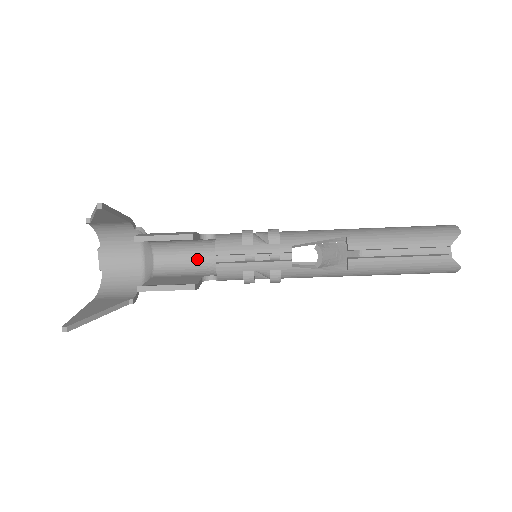
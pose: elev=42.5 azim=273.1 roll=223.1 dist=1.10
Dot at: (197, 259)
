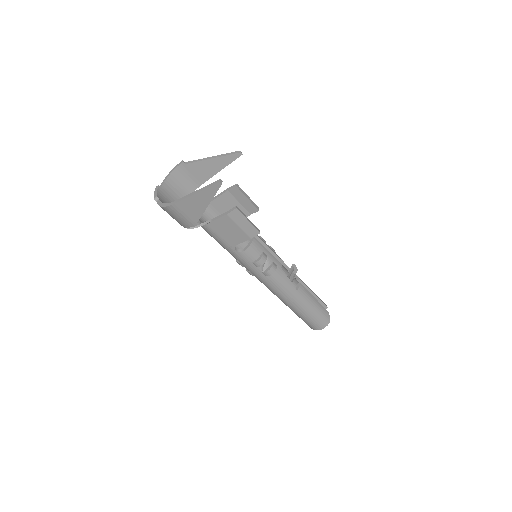
Dot at: occluded
